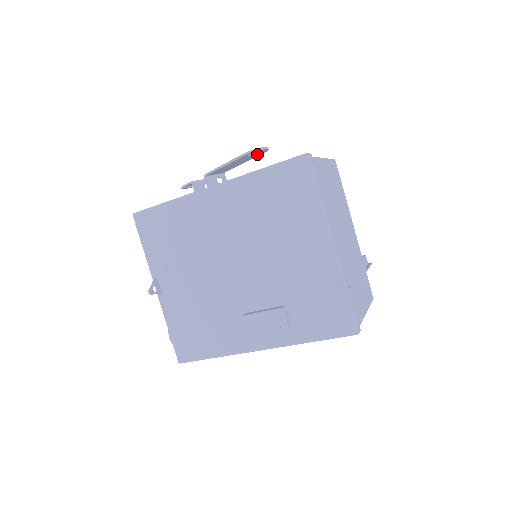
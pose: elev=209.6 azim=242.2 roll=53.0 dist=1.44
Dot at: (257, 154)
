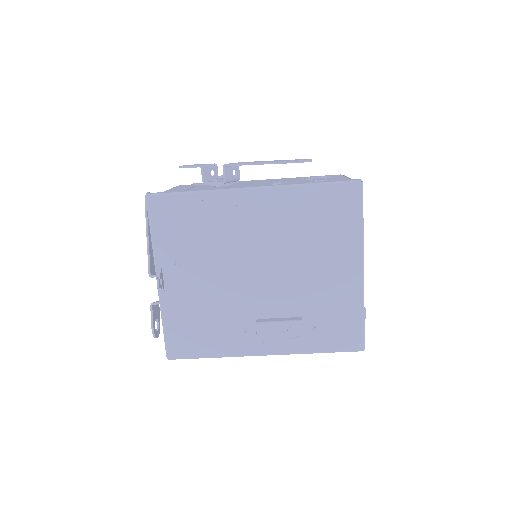
Dot at: occluded
